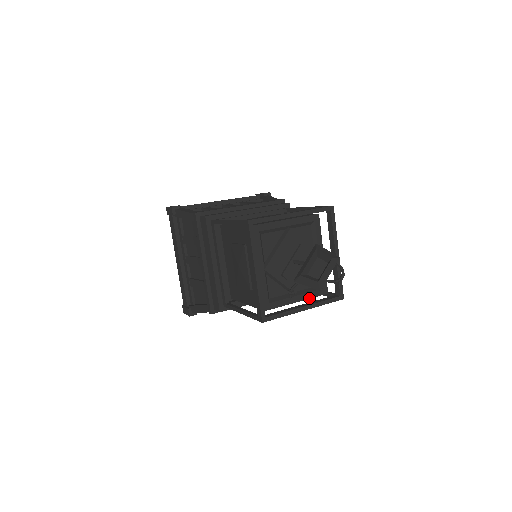
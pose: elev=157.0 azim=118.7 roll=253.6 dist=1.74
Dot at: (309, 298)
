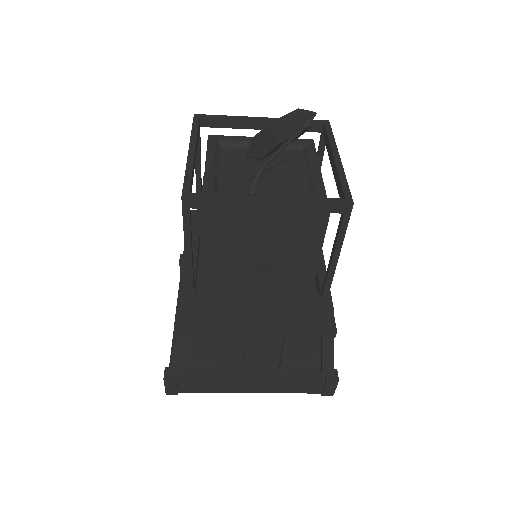
Dot at: occluded
